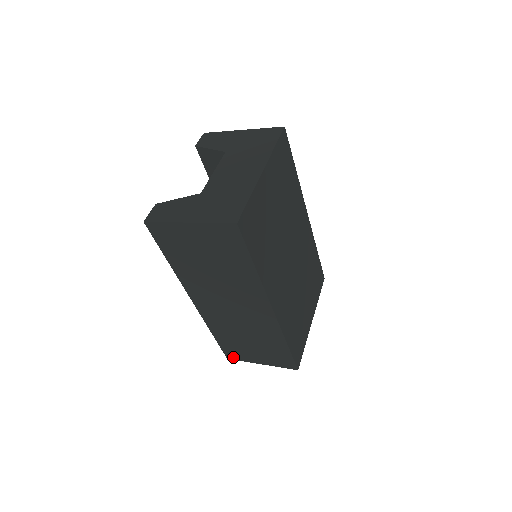
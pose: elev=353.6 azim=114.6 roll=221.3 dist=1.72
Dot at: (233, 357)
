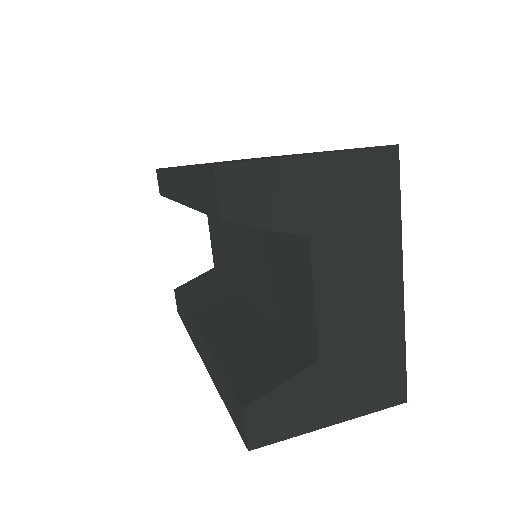
Dot at: occluded
